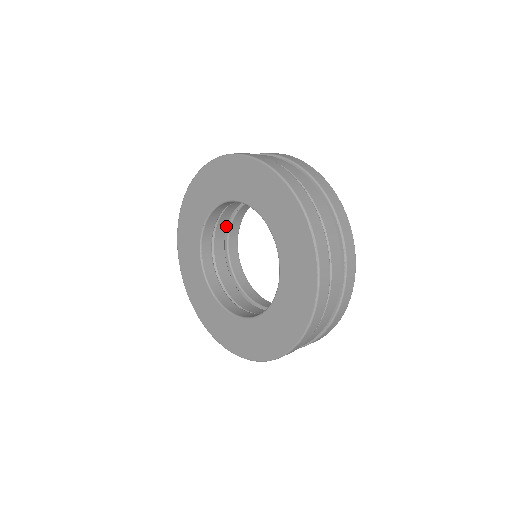
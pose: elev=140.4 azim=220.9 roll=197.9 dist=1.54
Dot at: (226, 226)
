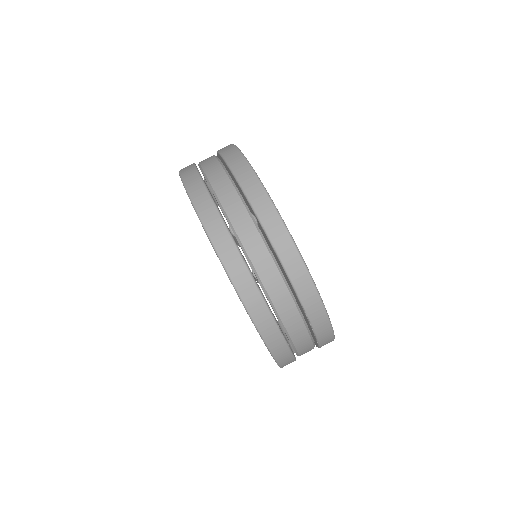
Dot at: occluded
